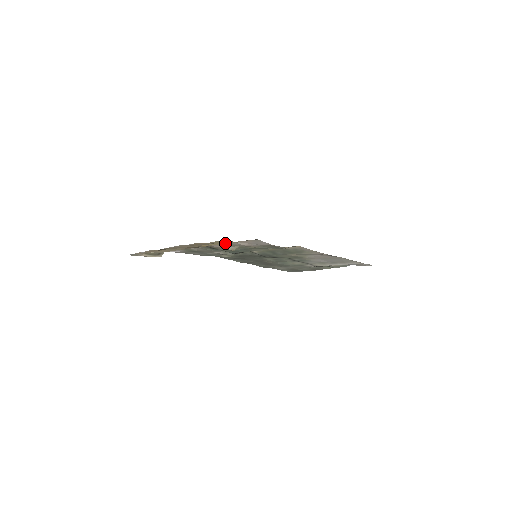
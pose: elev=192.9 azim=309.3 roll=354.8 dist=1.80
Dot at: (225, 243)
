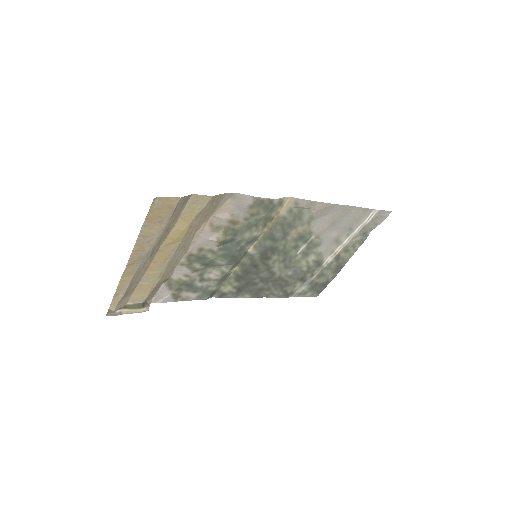
Dot at: (198, 210)
